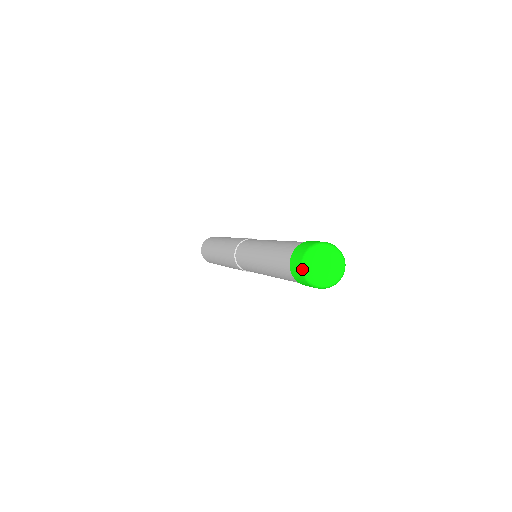
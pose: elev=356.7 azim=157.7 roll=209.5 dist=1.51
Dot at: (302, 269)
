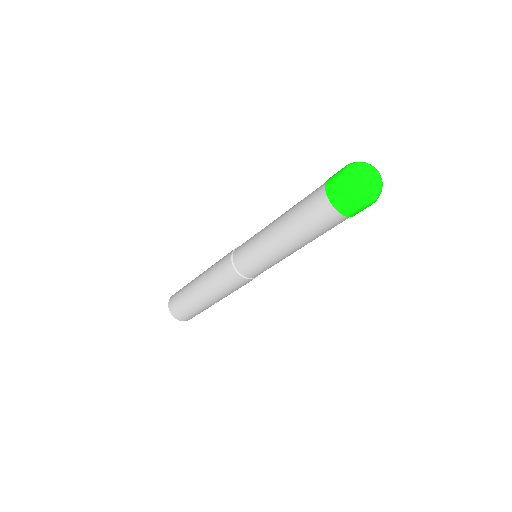
Dot at: (349, 187)
